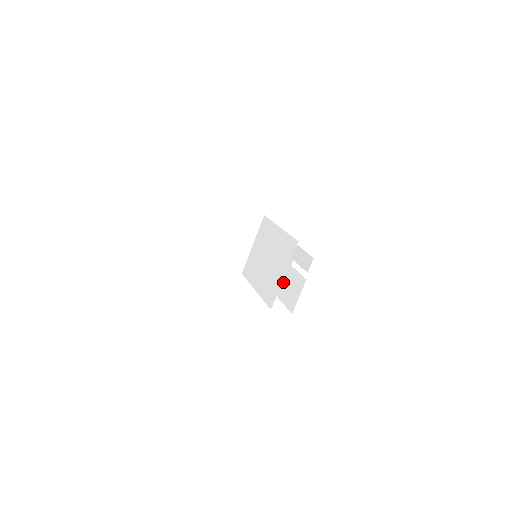
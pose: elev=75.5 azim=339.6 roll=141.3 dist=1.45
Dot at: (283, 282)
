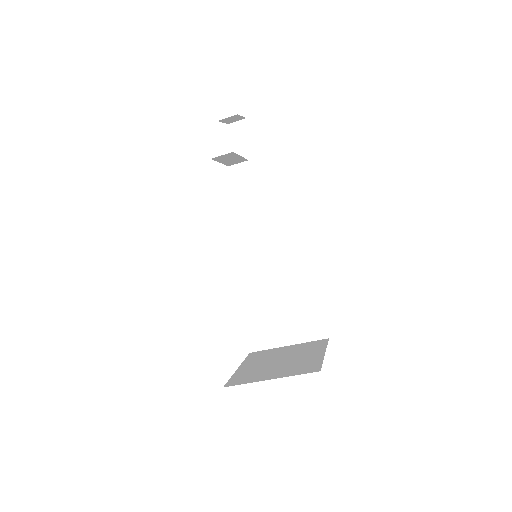
Dot at: occluded
